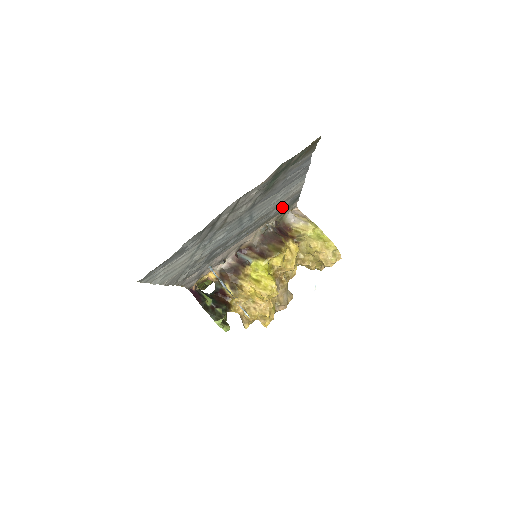
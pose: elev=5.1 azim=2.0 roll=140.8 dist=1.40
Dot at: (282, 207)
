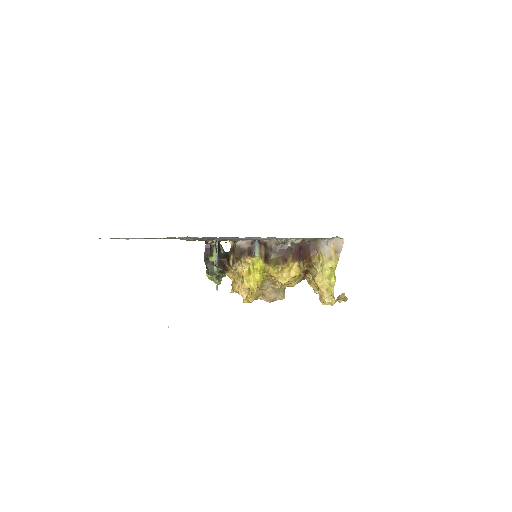
Dot at: occluded
